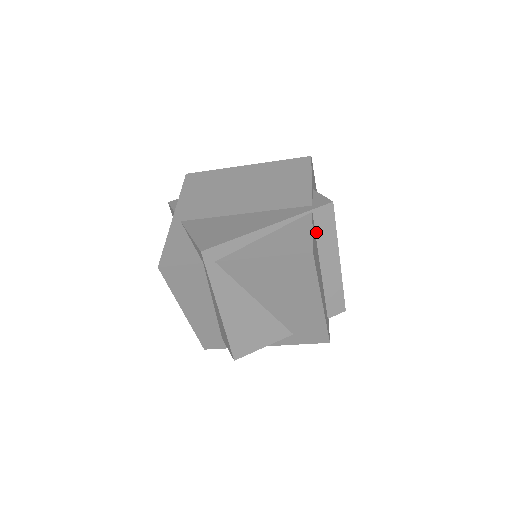
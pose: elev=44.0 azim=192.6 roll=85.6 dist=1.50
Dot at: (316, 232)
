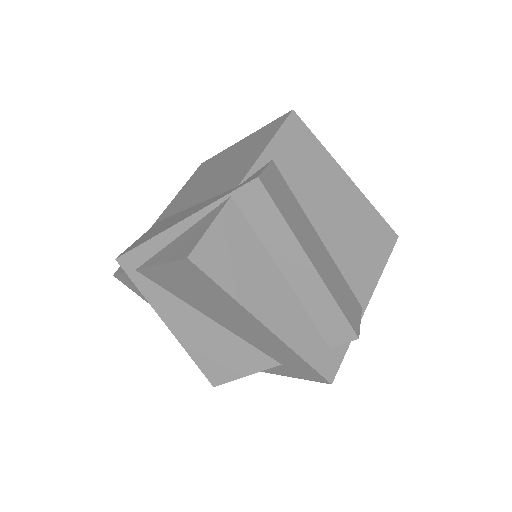
Dot at: (251, 224)
